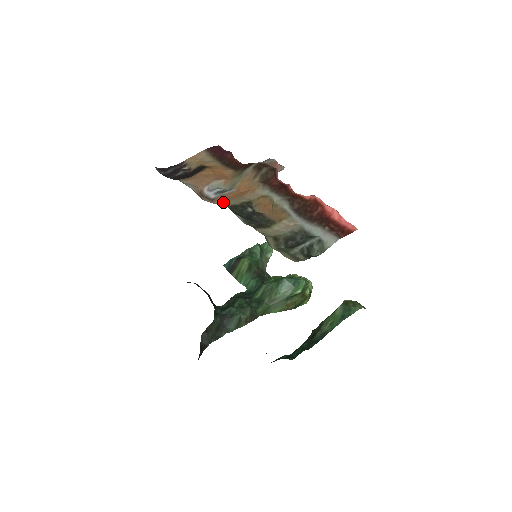
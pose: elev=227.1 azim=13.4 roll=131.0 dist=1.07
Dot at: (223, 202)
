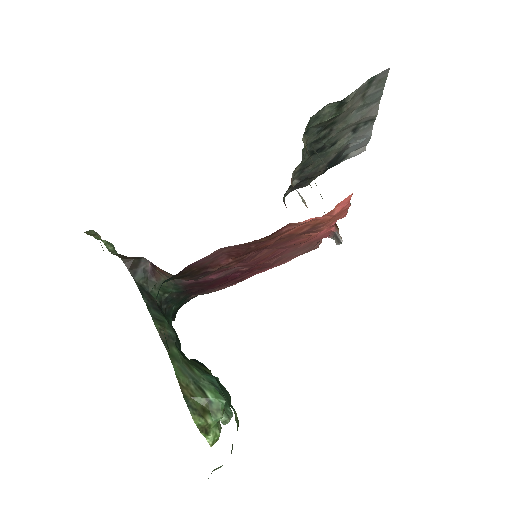
Dot at: occluded
